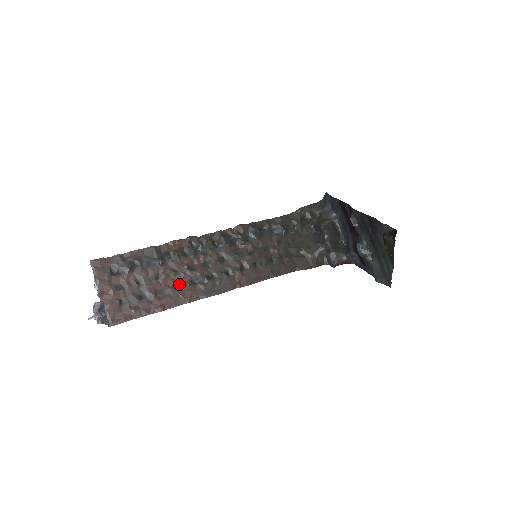
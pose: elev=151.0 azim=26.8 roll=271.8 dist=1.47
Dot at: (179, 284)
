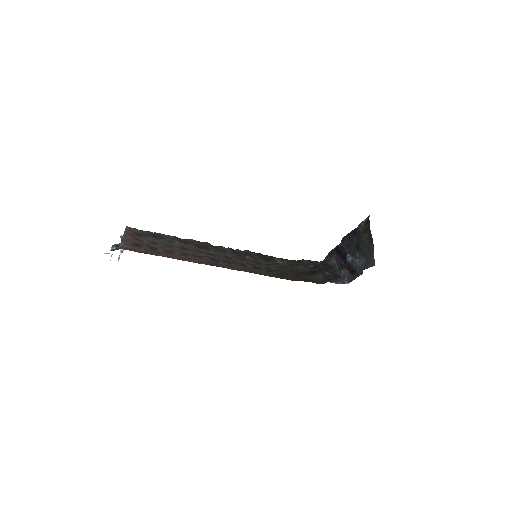
Dot at: (186, 254)
